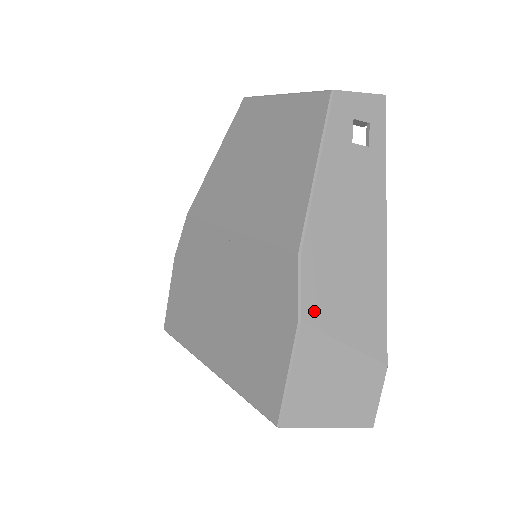
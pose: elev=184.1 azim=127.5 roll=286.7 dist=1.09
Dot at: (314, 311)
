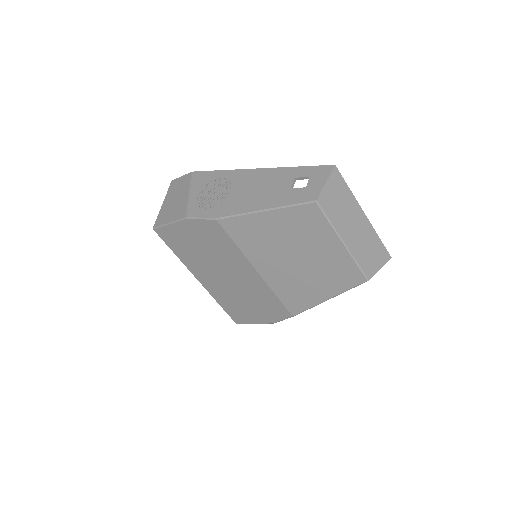
Dot at: occluded
